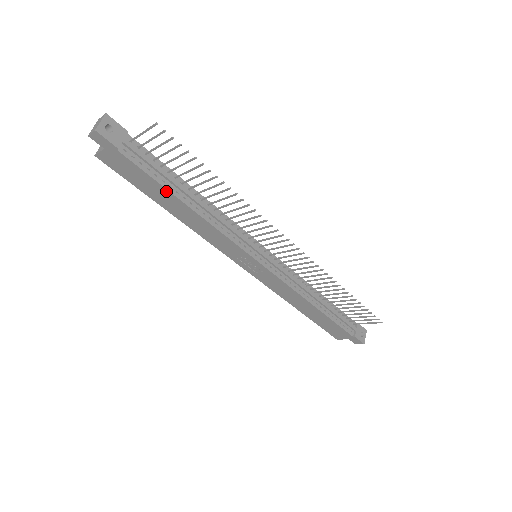
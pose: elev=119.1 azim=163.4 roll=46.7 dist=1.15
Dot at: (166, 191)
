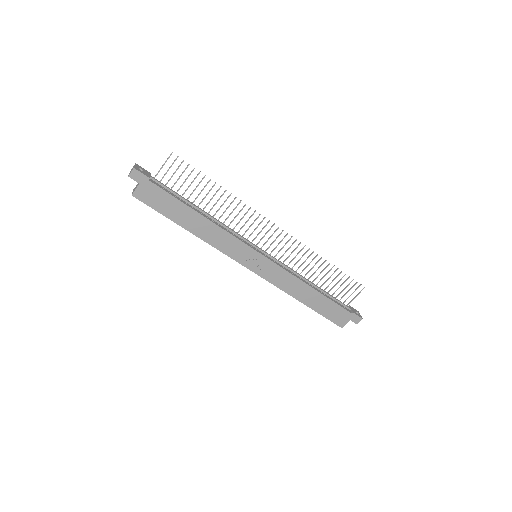
Dot at: (185, 206)
